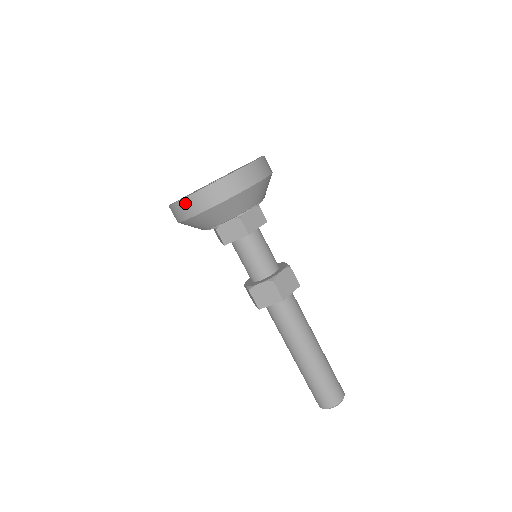
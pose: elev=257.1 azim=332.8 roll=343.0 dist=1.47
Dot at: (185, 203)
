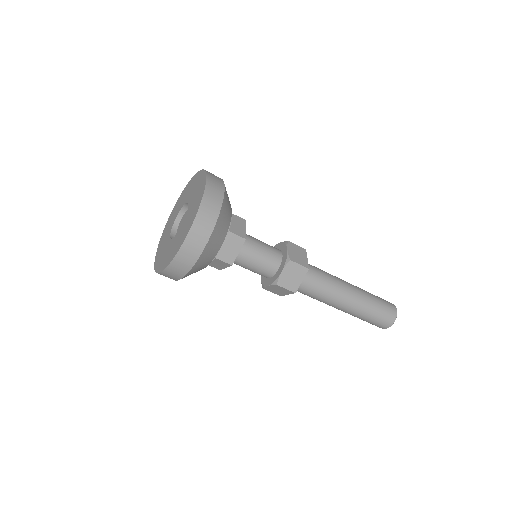
Dot at: (183, 253)
